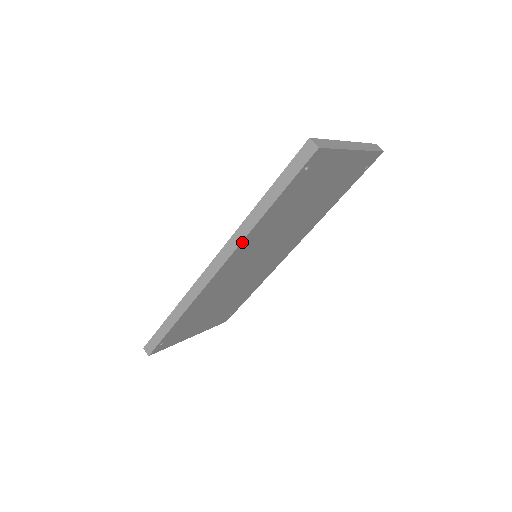
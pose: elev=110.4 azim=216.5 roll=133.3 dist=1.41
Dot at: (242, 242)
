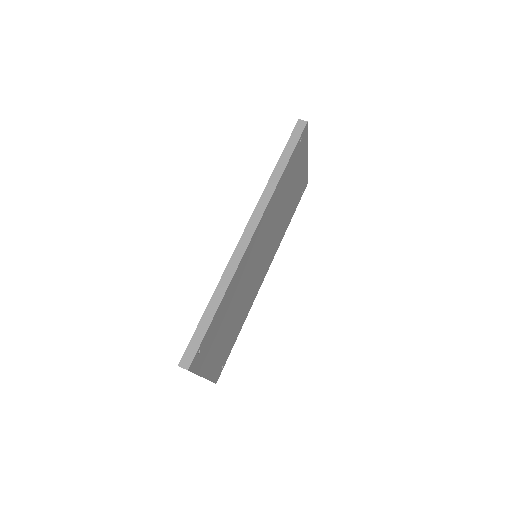
Dot at: (269, 201)
